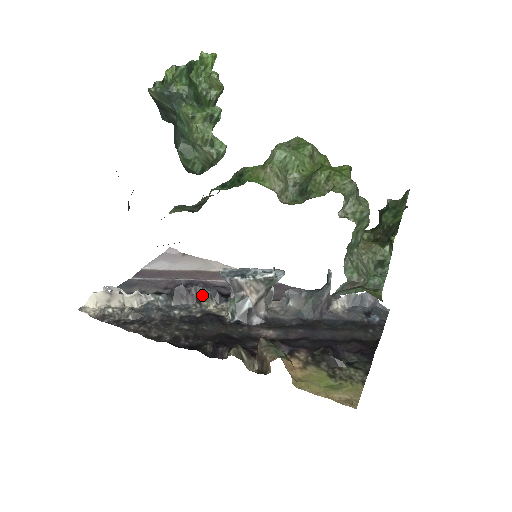
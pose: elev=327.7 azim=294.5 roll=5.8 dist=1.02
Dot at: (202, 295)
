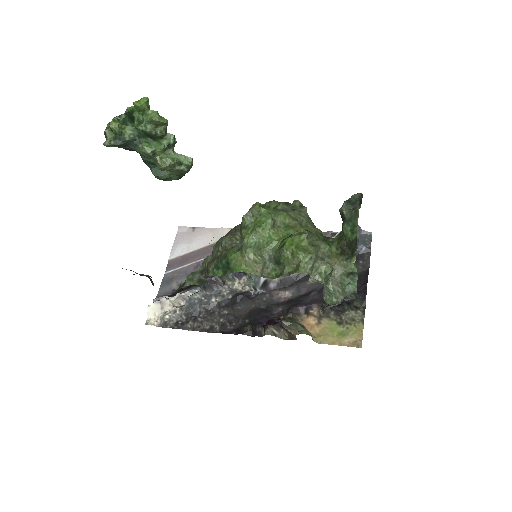
Dot at: (226, 278)
